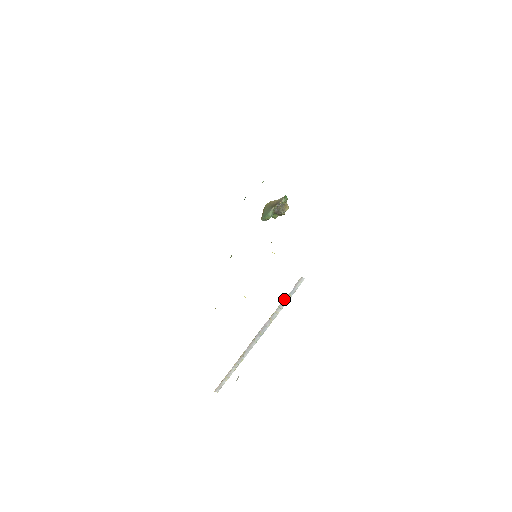
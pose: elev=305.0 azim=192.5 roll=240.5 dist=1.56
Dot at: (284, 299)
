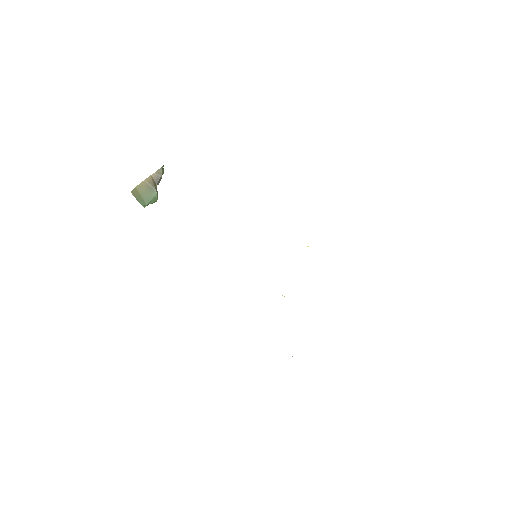
Dot at: occluded
